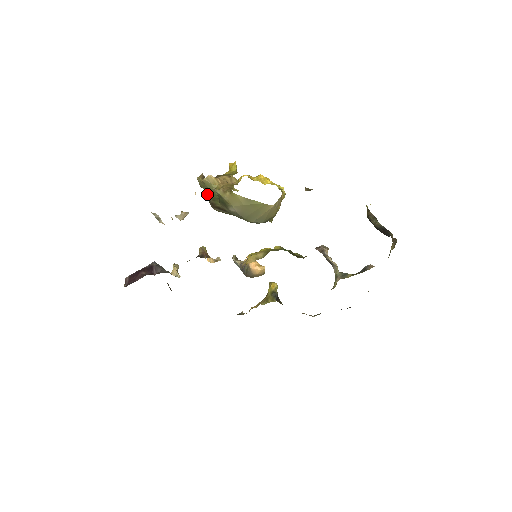
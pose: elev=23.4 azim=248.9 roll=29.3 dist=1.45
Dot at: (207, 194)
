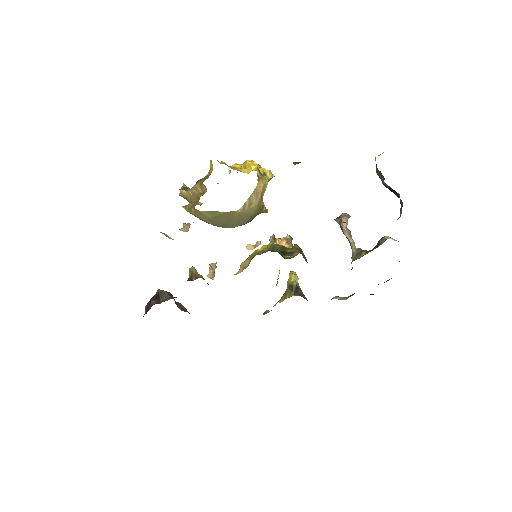
Dot at: occluded
